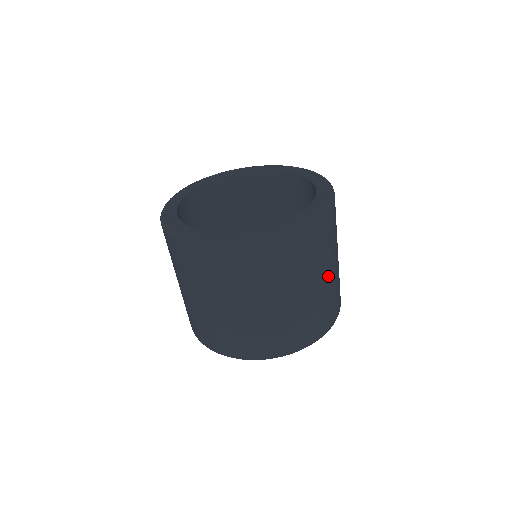
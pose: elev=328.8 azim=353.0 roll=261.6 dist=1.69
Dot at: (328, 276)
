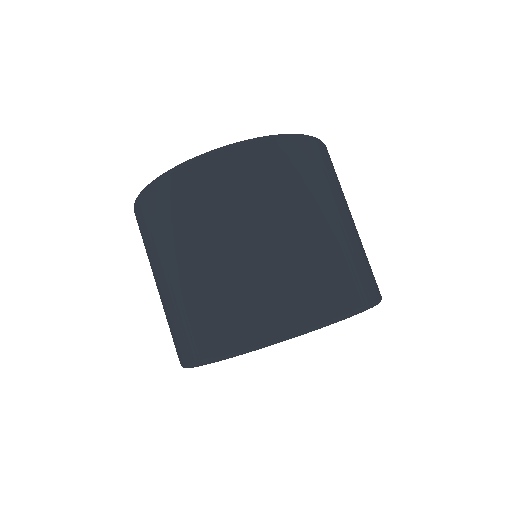
Dot at: (294, 230)
